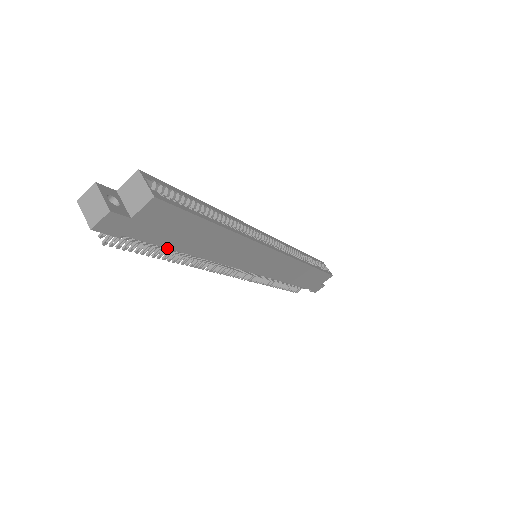
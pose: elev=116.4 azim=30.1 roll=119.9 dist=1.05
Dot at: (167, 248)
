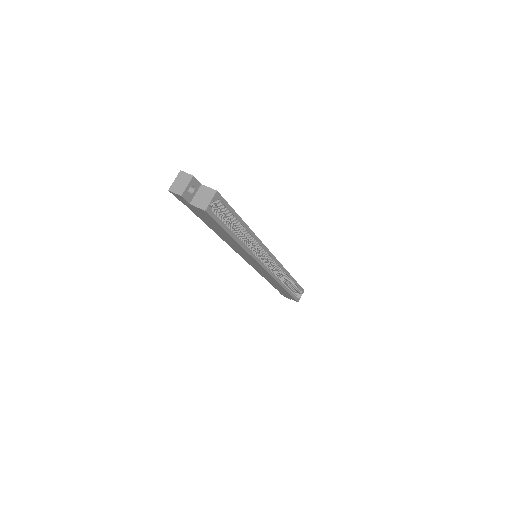
Dot at: occluded
